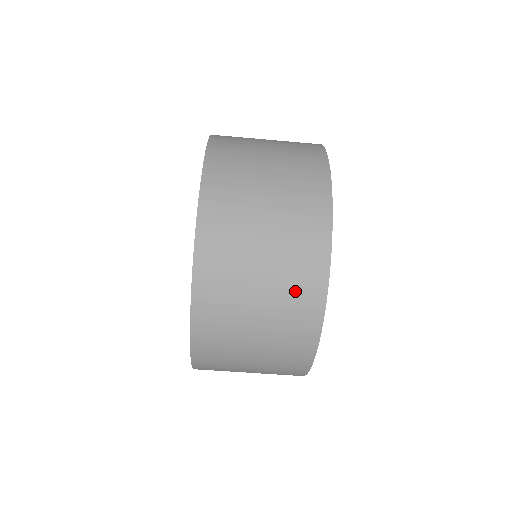
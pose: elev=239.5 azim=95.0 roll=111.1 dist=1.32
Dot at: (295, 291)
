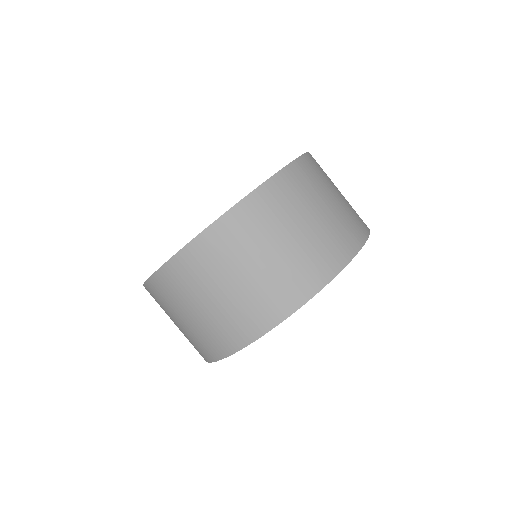
Dot at: (211, 336)
